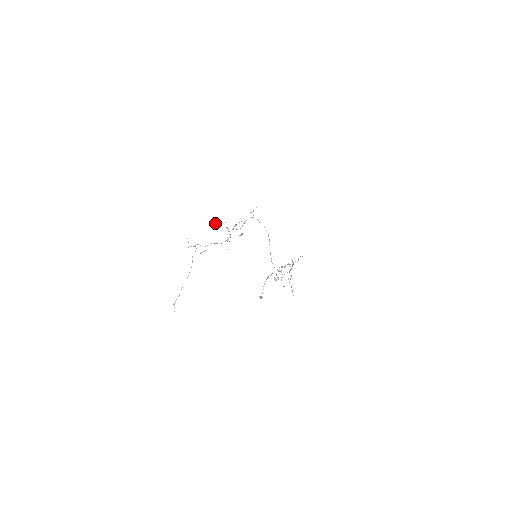
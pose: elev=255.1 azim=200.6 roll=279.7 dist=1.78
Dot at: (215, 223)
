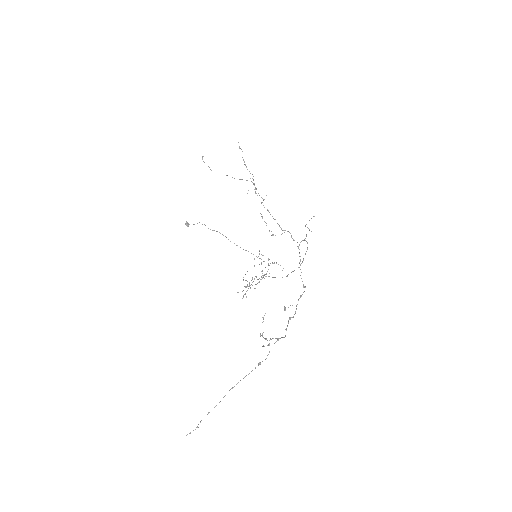
Dot at: occluded
